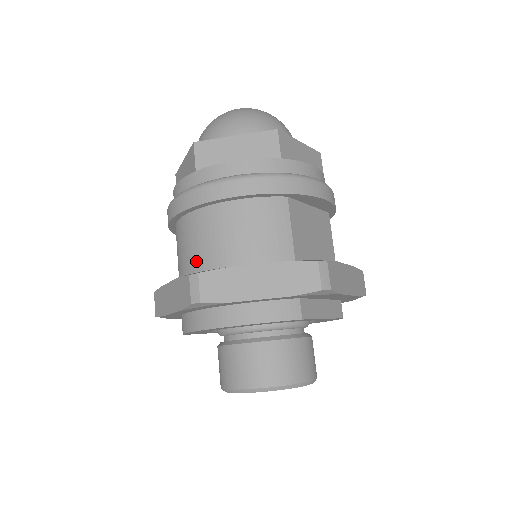
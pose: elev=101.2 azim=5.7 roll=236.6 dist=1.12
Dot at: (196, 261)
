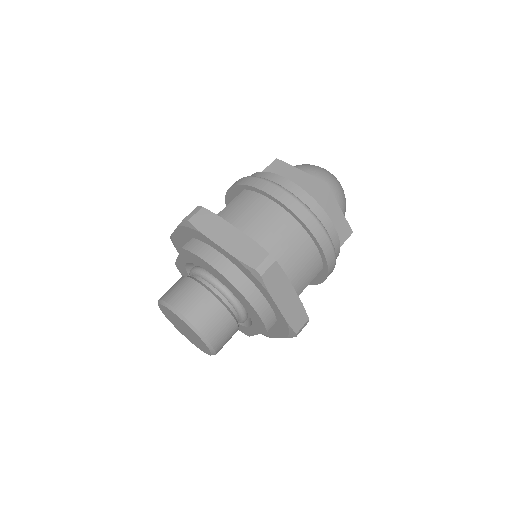
Dot at: (262, 239)
